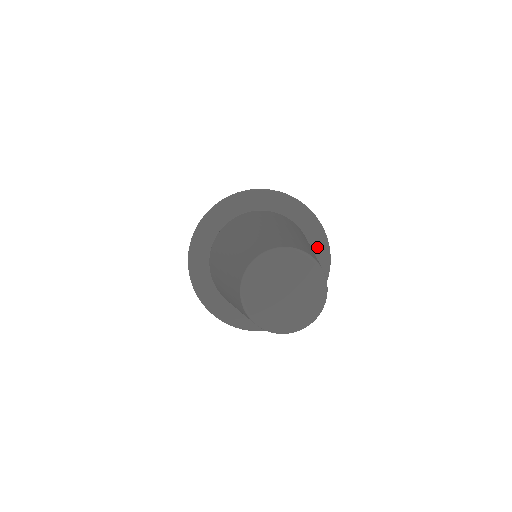
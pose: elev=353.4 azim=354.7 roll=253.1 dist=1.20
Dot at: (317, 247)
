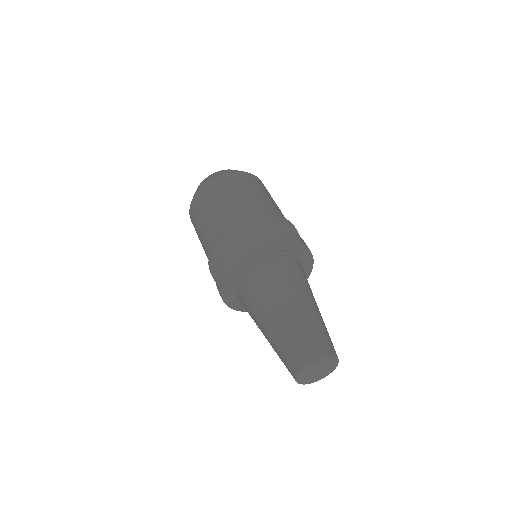
Dot at: (302, 255)
